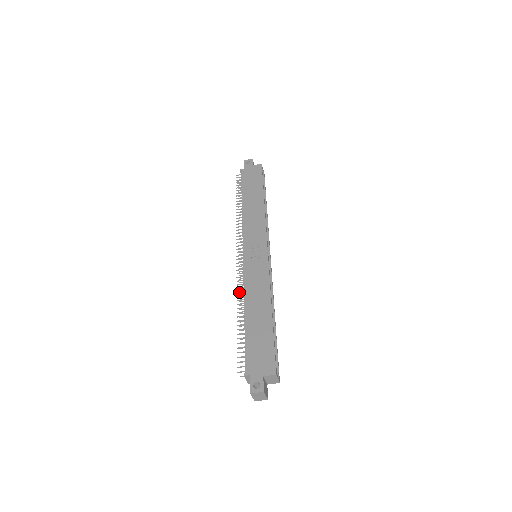
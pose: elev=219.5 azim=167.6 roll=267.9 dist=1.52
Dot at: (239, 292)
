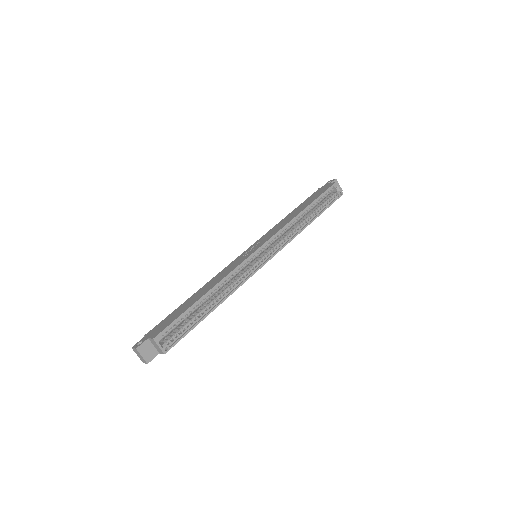
Dot at: occluded
